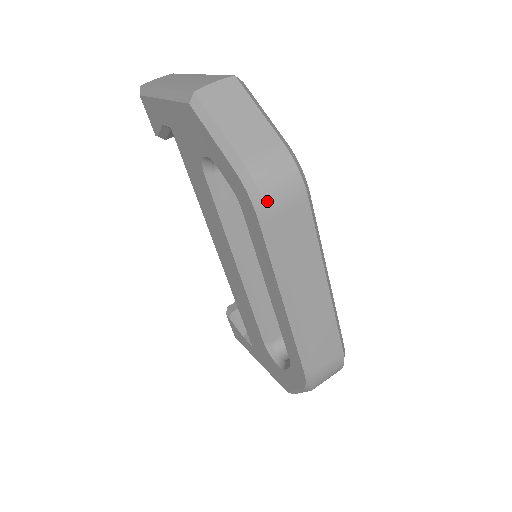
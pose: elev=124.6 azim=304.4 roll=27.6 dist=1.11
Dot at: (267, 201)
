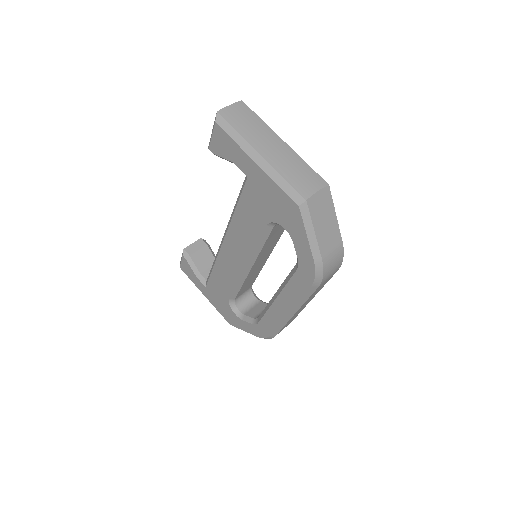
Dot at: (323, 280)
